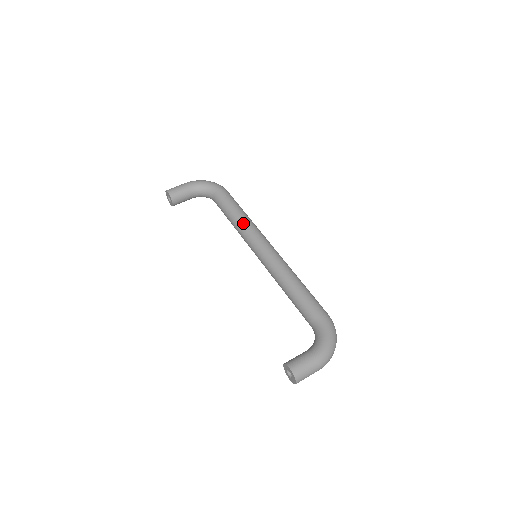
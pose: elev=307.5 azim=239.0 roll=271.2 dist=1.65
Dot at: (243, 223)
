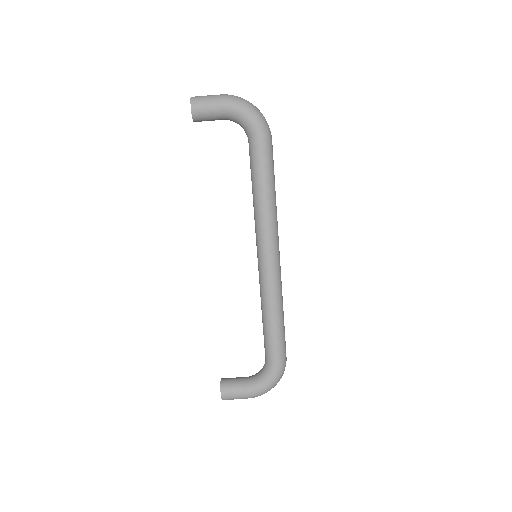
Dot at: (261, 212)
